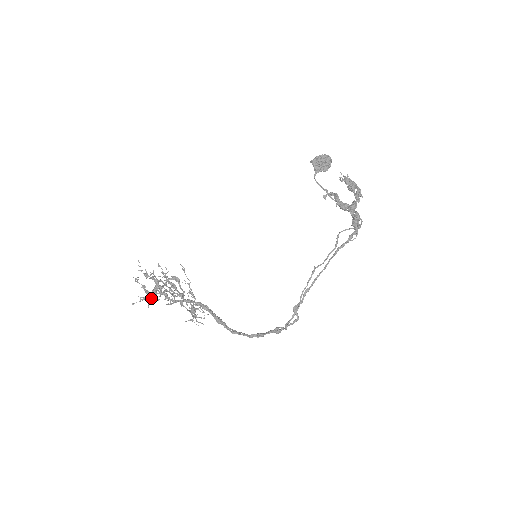
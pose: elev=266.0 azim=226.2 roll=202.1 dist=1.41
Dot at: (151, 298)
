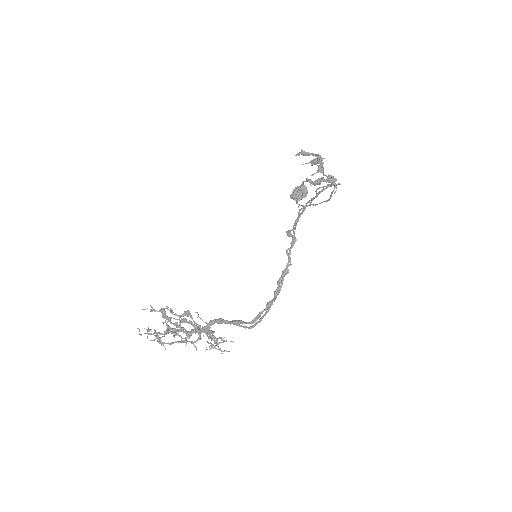
Dot at: (163, 336)
